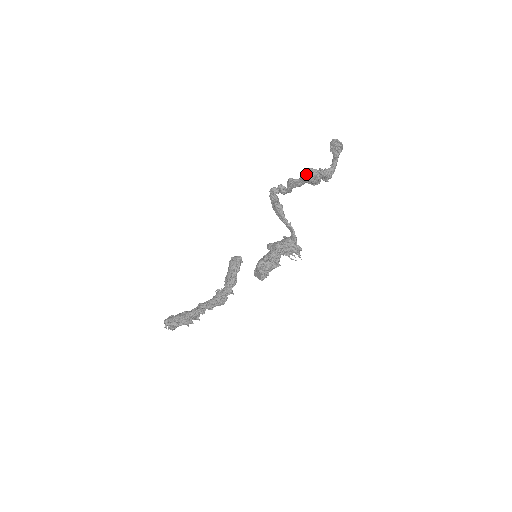
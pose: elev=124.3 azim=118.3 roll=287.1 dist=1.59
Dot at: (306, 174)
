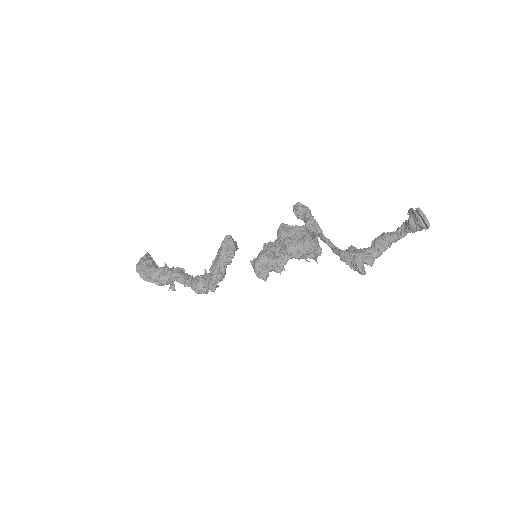
Dot at: (348, 254)
